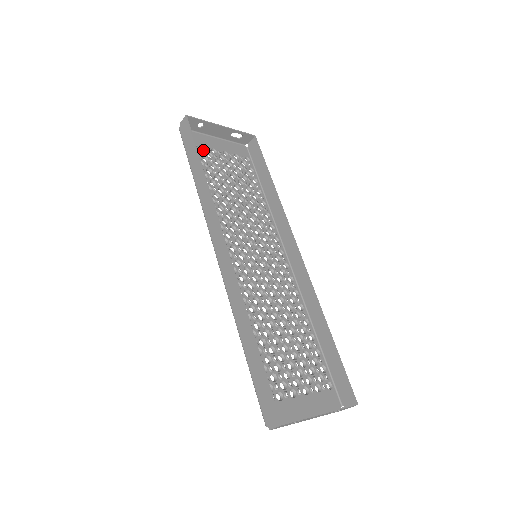
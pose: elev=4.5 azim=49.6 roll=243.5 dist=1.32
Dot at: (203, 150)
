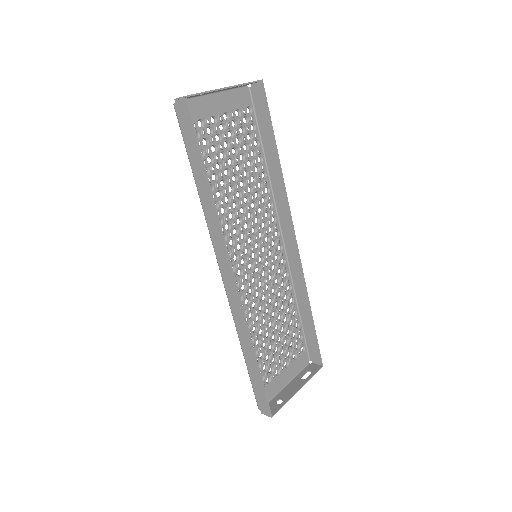
Dot at: (202, 125)
